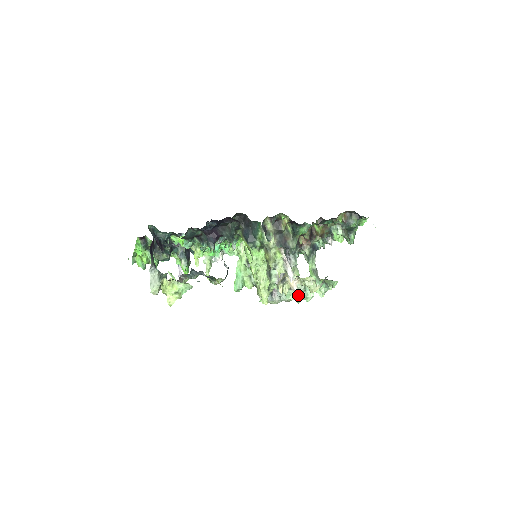
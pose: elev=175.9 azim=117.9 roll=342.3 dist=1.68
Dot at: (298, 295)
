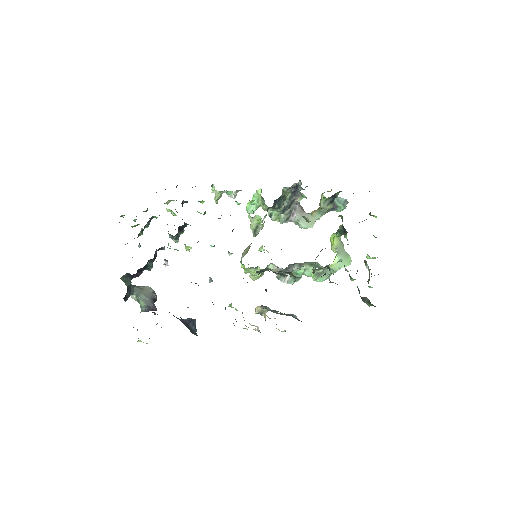
Dot at: occluded
